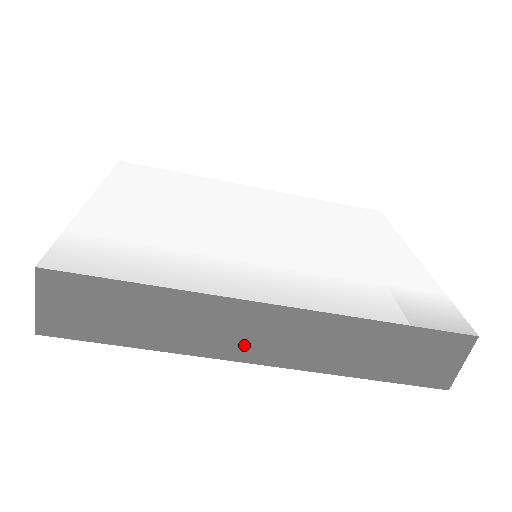
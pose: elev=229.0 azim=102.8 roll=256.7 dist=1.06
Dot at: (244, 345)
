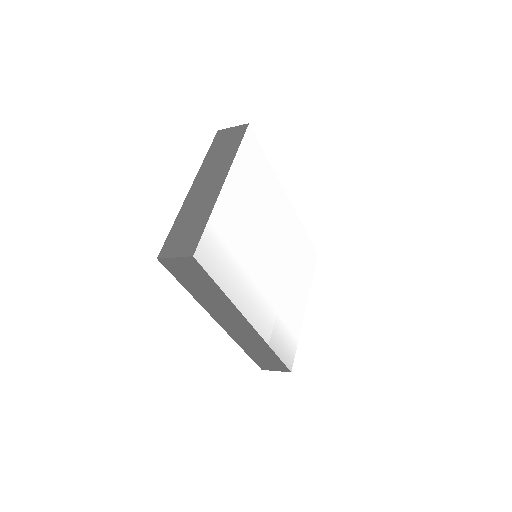
Dot at: (223, 319)
